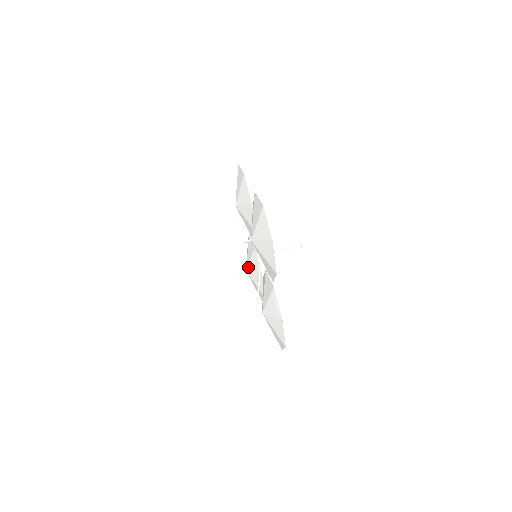
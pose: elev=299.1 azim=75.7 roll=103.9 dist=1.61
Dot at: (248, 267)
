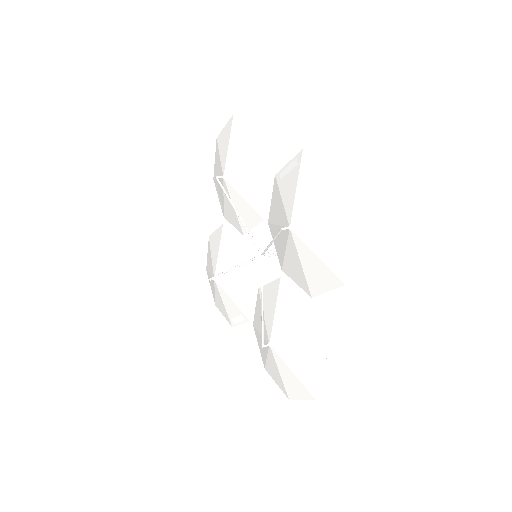
Dot at: occluded
